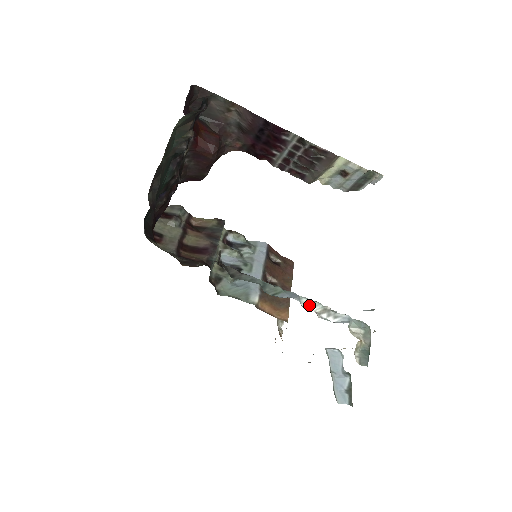
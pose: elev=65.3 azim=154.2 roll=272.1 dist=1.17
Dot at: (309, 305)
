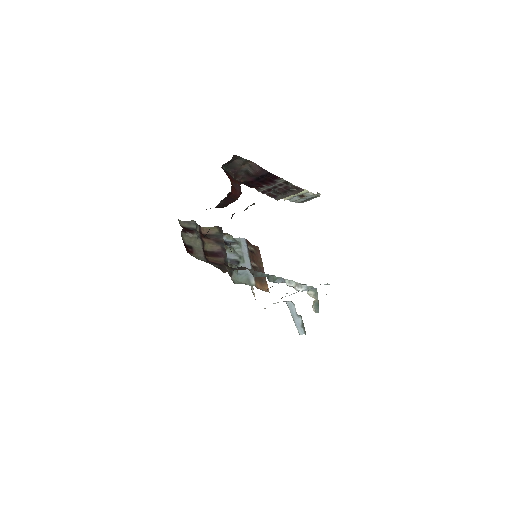
Dot at: (289, 283)
